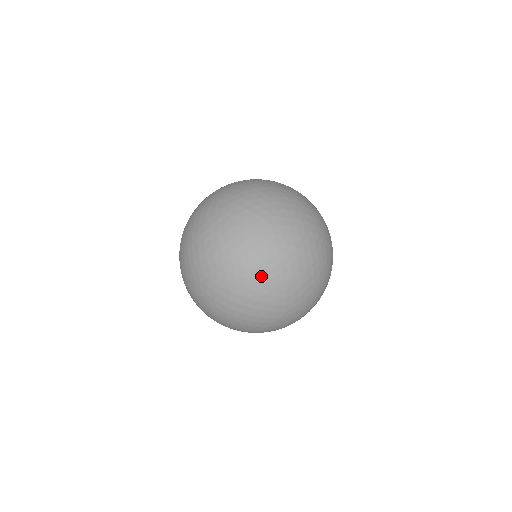
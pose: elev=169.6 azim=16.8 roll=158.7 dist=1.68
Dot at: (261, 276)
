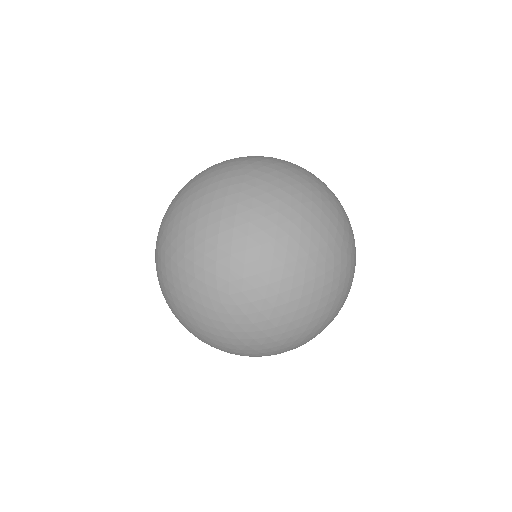
Dot at: (181, 309)
